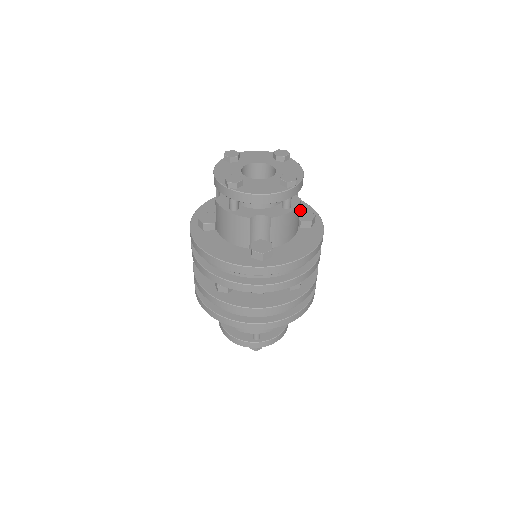
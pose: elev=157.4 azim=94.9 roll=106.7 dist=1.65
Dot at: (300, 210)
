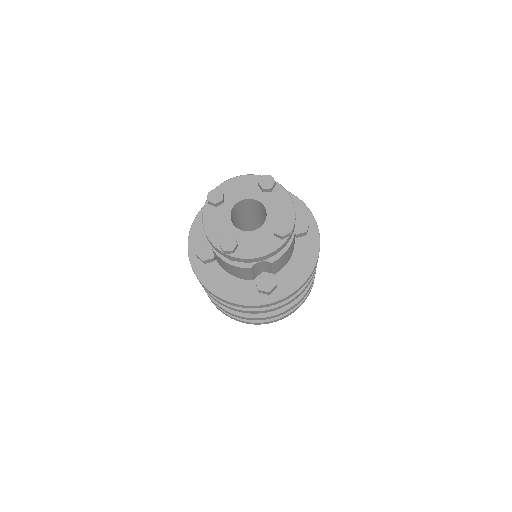
Dot at: occluded
